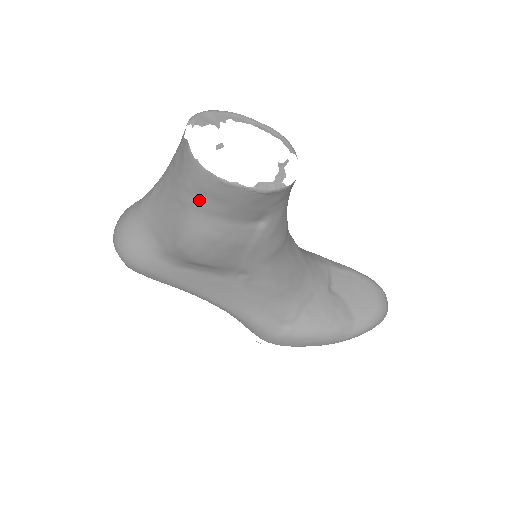
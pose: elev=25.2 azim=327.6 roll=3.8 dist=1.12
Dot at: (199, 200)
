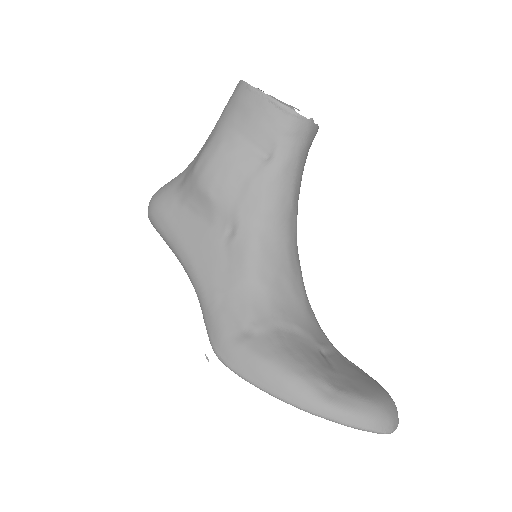
Dot at: (228, 113)
